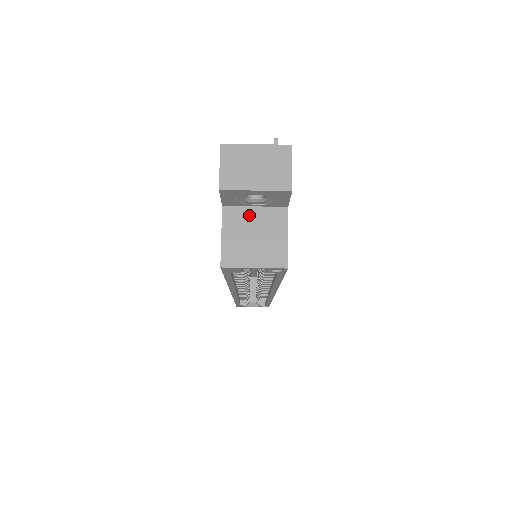
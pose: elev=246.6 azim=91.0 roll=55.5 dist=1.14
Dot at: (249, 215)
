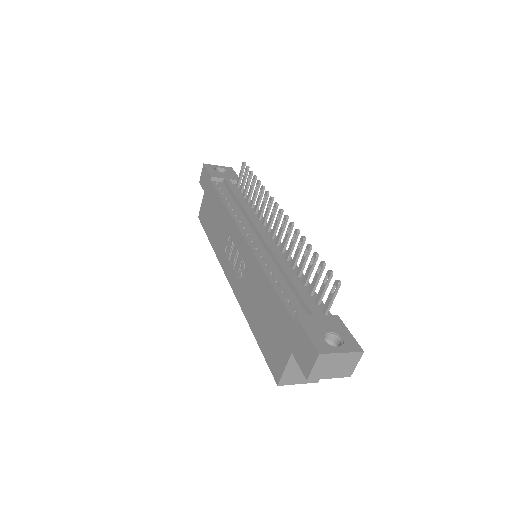
Dot at: occluded
